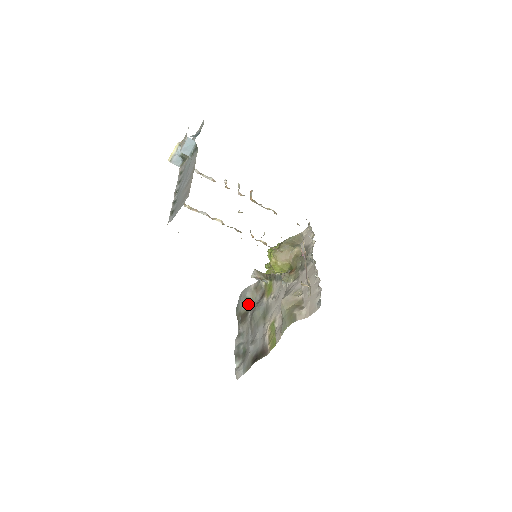
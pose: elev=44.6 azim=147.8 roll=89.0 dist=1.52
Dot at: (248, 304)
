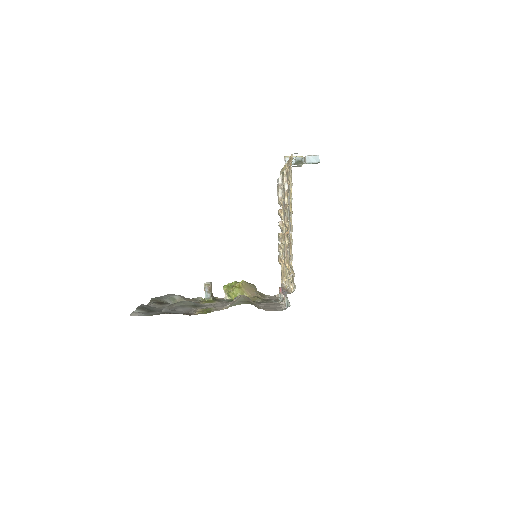
Dot at: (170, 302)
